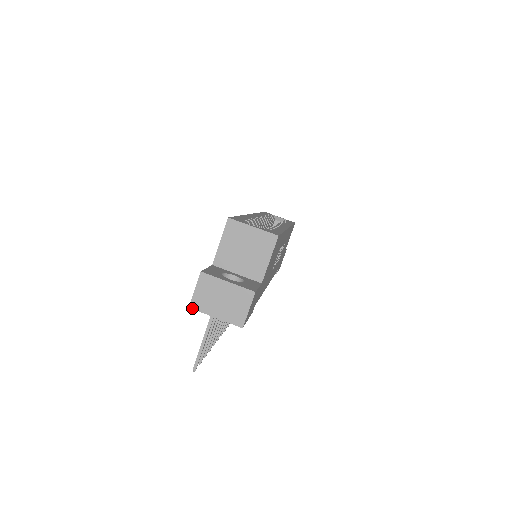
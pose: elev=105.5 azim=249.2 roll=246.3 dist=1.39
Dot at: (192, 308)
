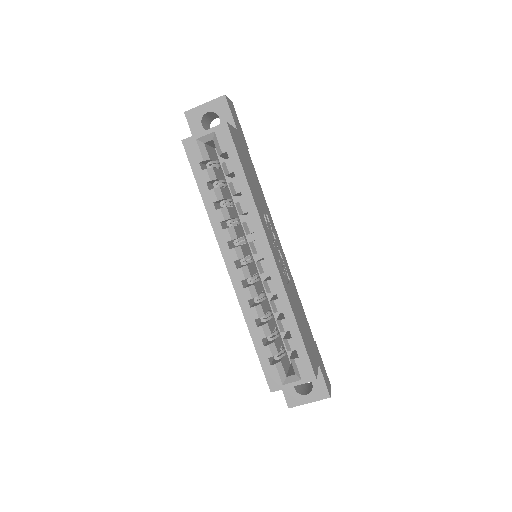
Dot at: occluded
